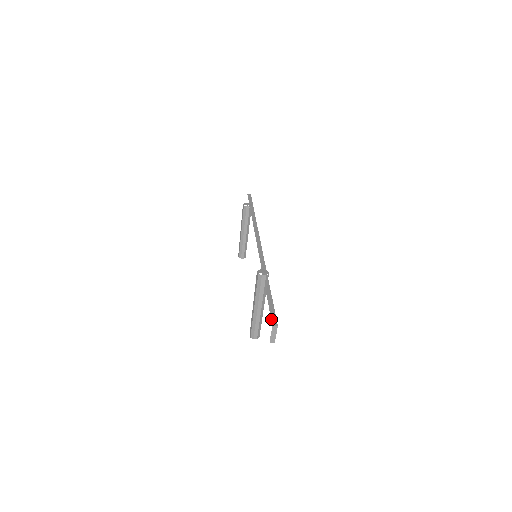
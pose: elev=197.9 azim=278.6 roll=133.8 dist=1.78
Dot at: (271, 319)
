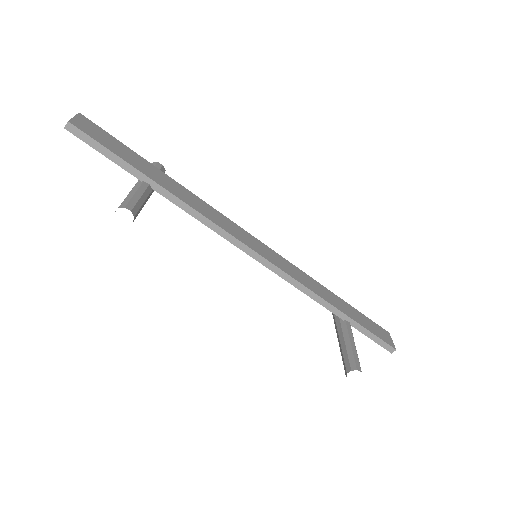
Dot at: occluded
